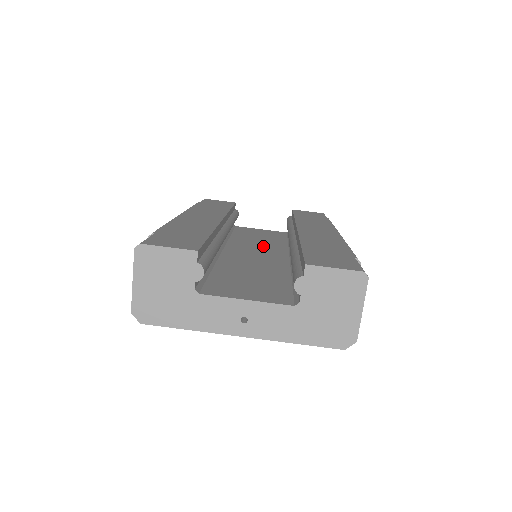
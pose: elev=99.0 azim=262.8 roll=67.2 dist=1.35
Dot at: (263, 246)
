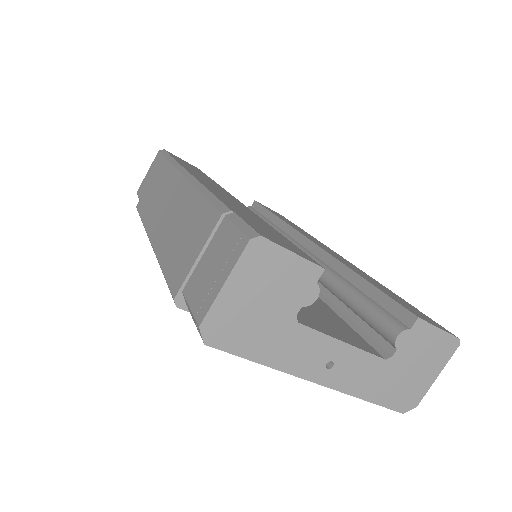
Dot at: occluded
